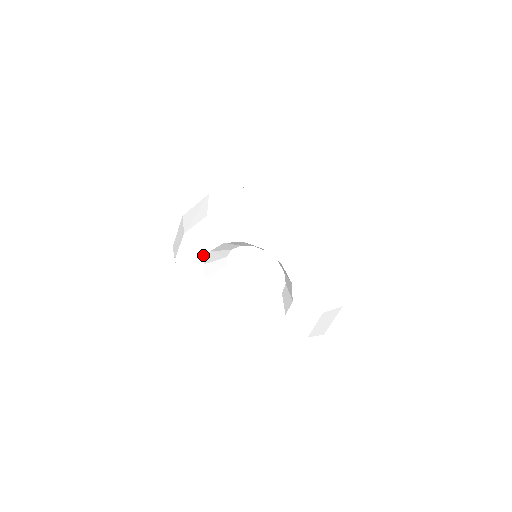
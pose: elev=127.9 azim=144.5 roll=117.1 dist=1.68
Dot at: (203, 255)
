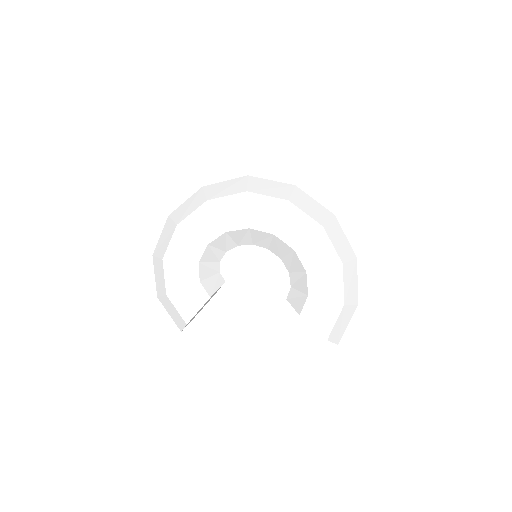
Dot at: (199, 250)
